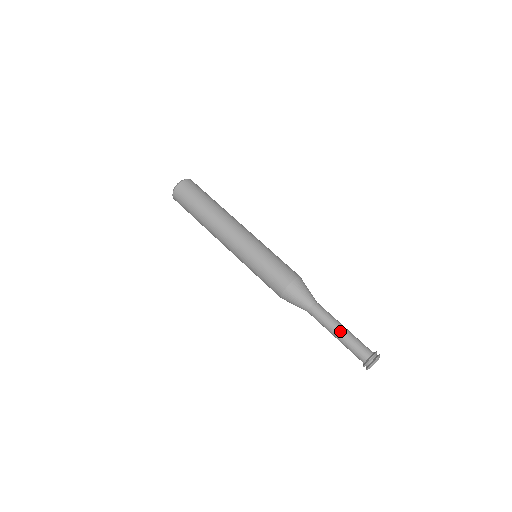
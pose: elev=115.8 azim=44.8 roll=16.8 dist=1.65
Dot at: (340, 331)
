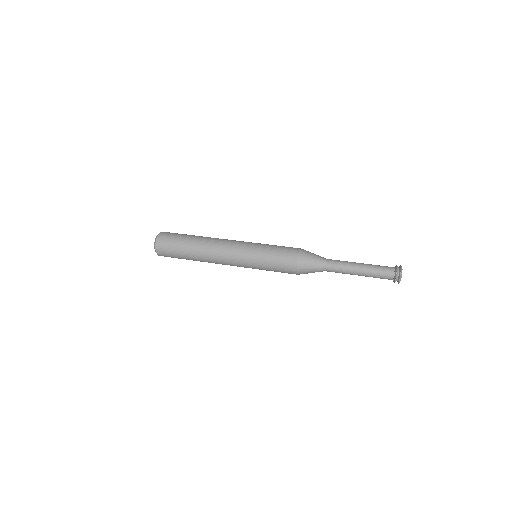
Dot at: (360, 267)
